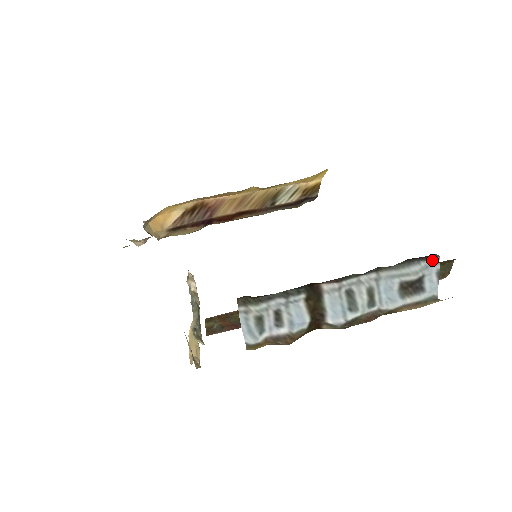
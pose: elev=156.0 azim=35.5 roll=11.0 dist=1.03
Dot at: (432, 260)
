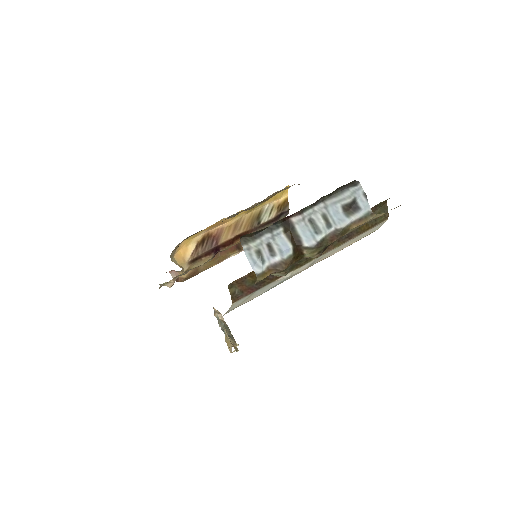
Dot at: (356, 186)
